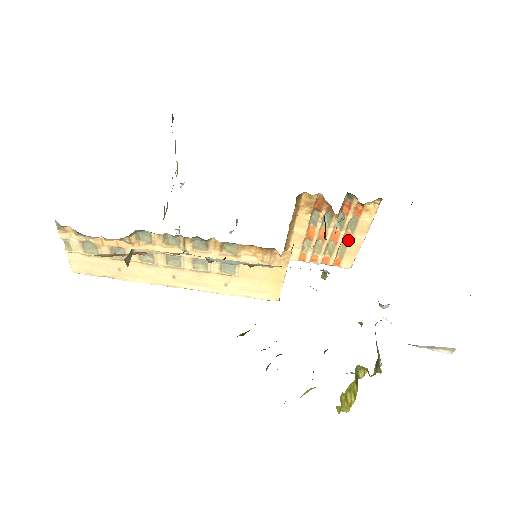
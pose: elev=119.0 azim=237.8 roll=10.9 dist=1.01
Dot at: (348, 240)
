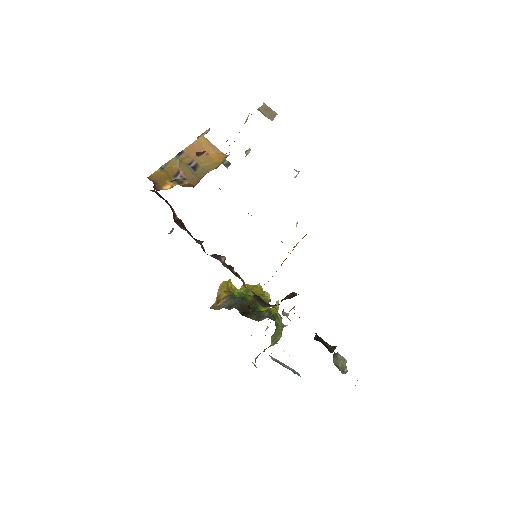
Dot at: occluded
